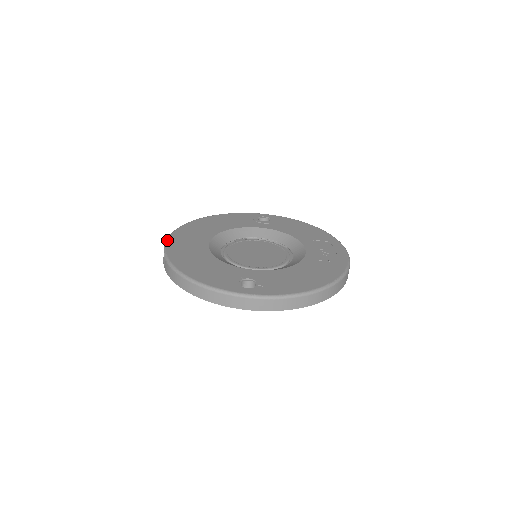
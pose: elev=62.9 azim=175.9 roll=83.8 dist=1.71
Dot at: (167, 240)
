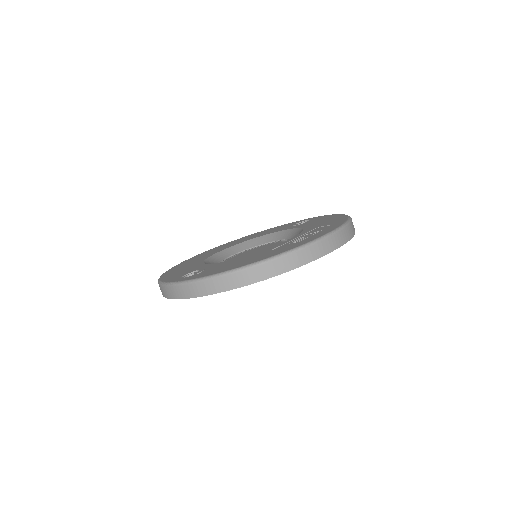
Dot at: occluded
